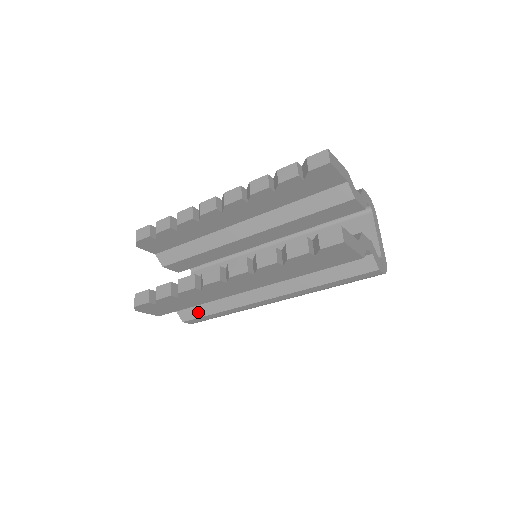
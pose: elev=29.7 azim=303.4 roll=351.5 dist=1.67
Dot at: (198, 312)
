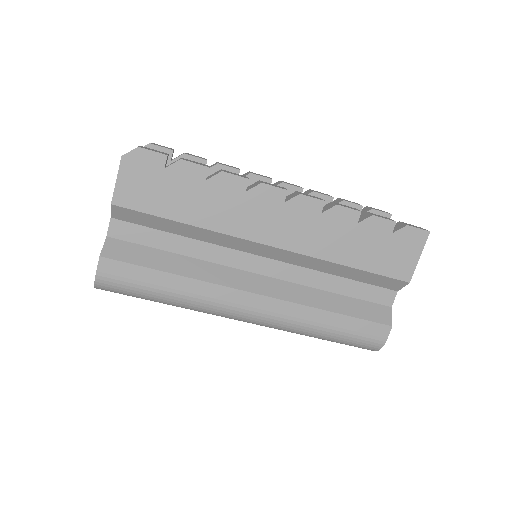
Dot at: (140, 257)
